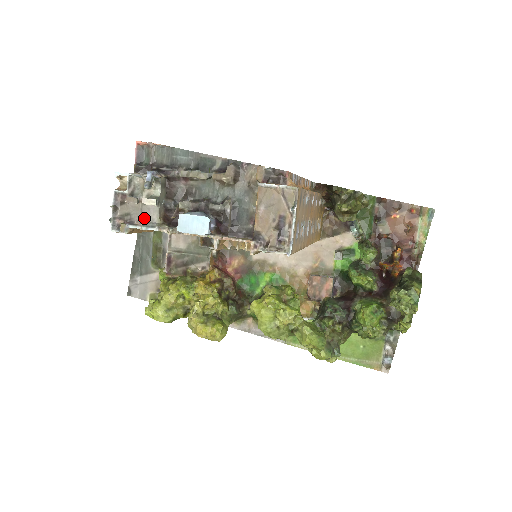
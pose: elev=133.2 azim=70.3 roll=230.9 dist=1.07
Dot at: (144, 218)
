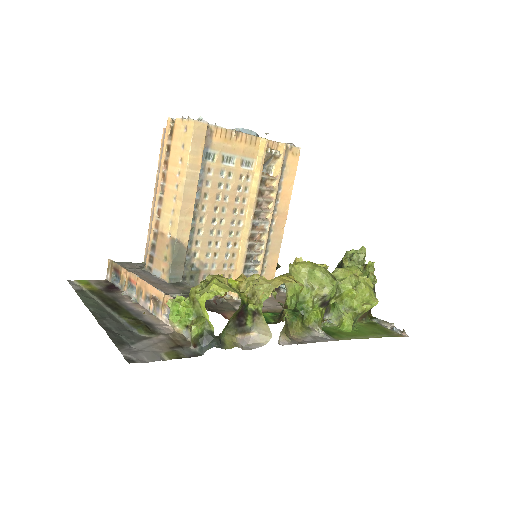
Dot at: occluded
